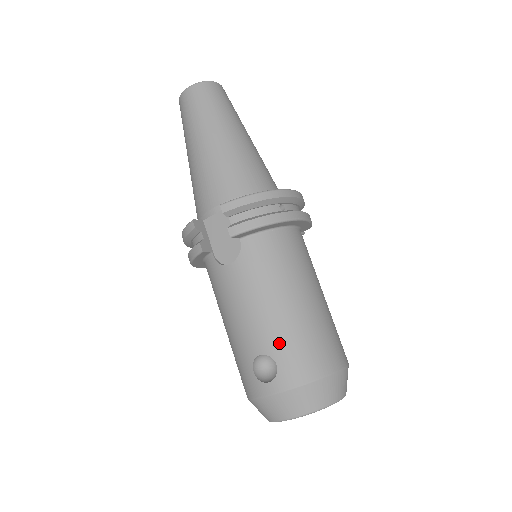
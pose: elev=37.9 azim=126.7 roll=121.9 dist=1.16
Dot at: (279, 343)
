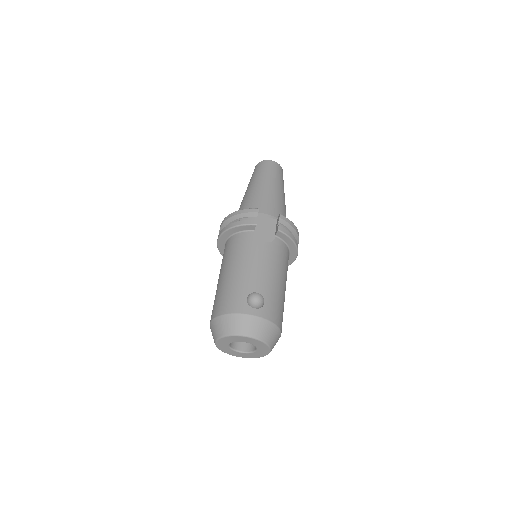
Dot at: (271, 294)
